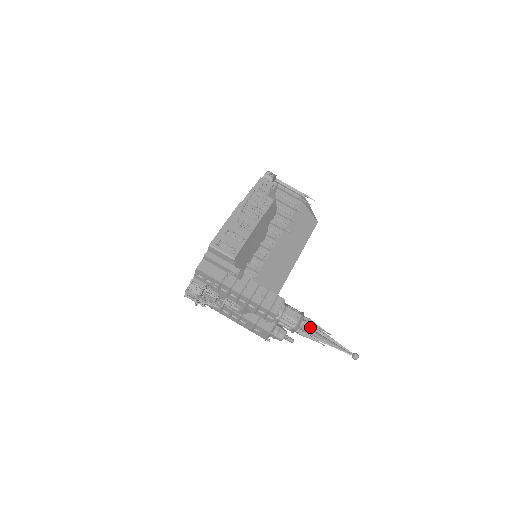
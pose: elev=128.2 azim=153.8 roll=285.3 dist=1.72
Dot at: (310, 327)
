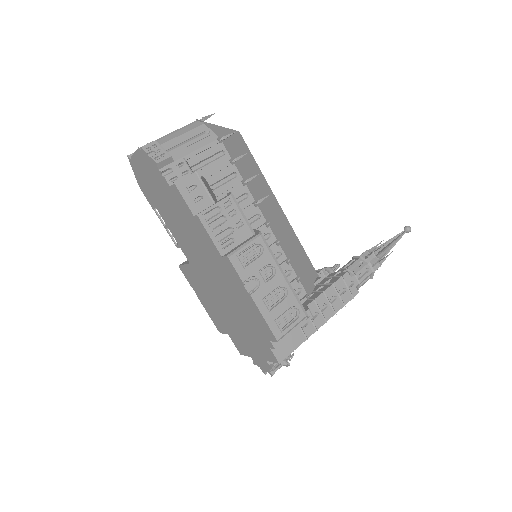
Dot at: (379, 261)
